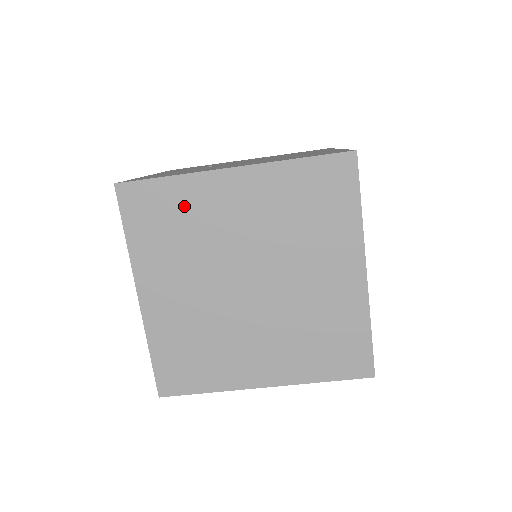
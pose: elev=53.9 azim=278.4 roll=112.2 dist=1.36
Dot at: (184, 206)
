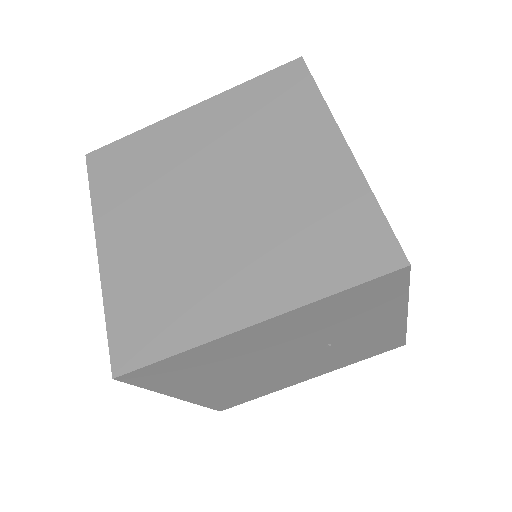
Dot at: (147, 151)
